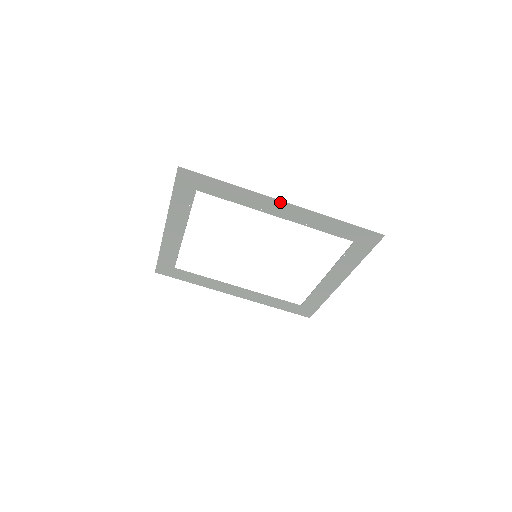
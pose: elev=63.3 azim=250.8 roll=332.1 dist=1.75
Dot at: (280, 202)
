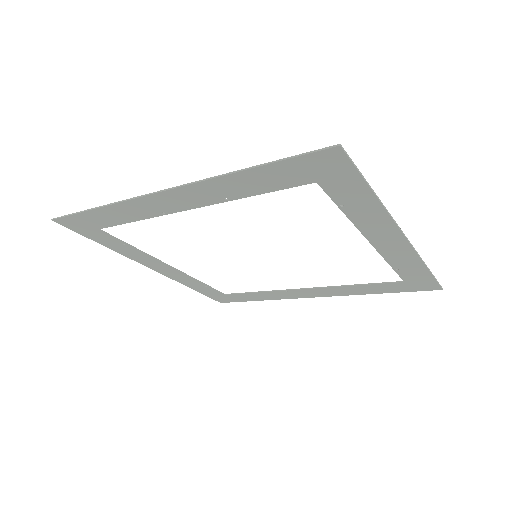
Dot at: (158, 194)
